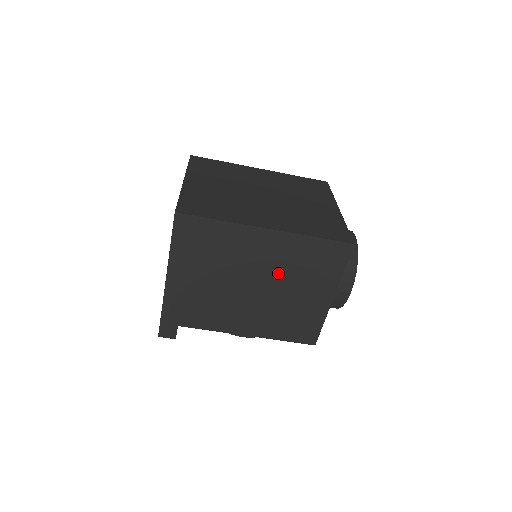
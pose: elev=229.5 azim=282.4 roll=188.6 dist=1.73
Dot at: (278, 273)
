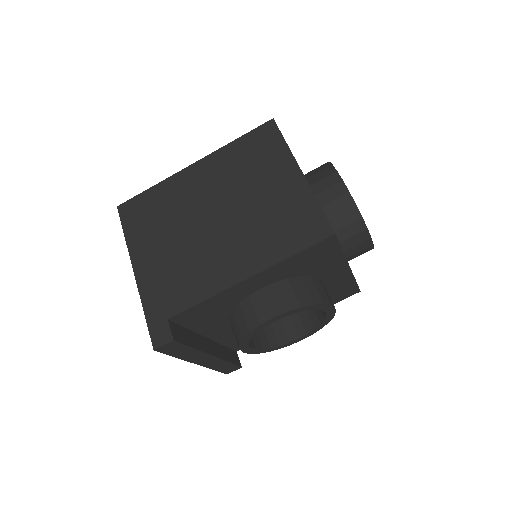
Dot at: (229, 190)
